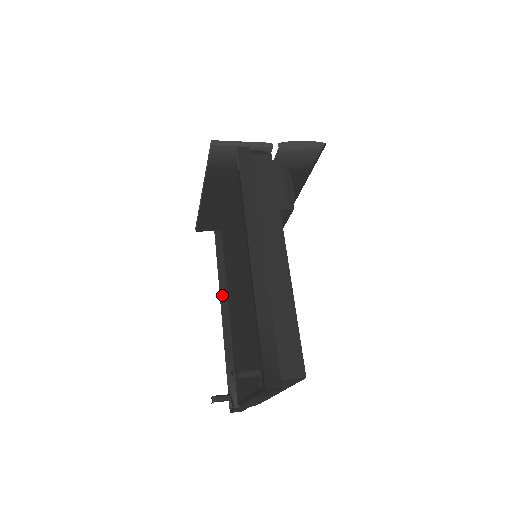
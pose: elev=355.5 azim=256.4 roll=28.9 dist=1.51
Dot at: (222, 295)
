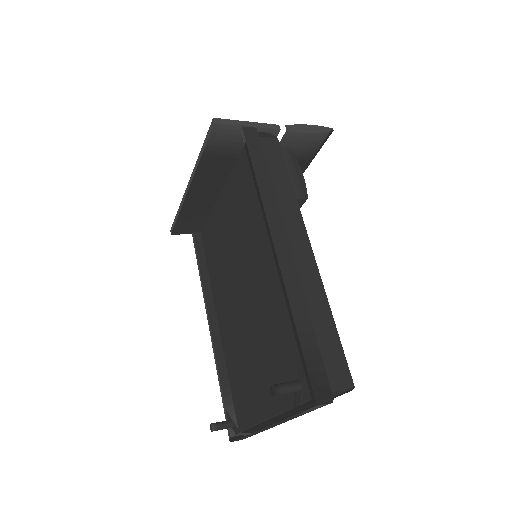
Dot at: (208, 305)
